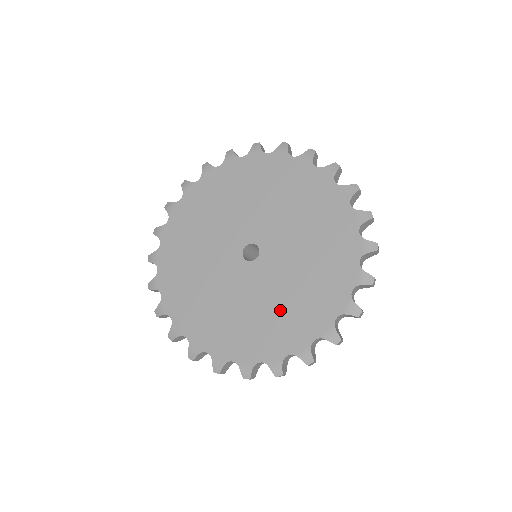
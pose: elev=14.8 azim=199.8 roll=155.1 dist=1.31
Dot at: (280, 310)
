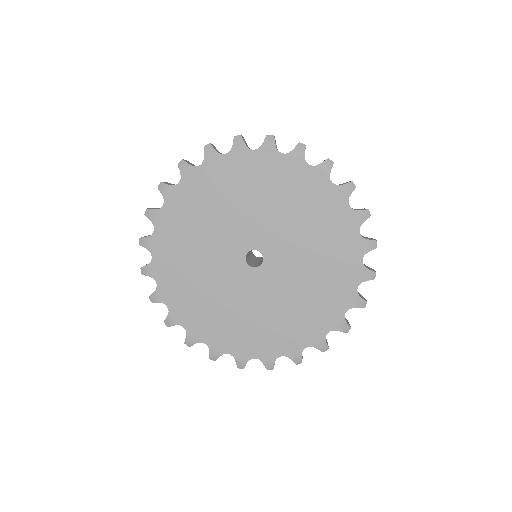
Dot at: (314, 285)
